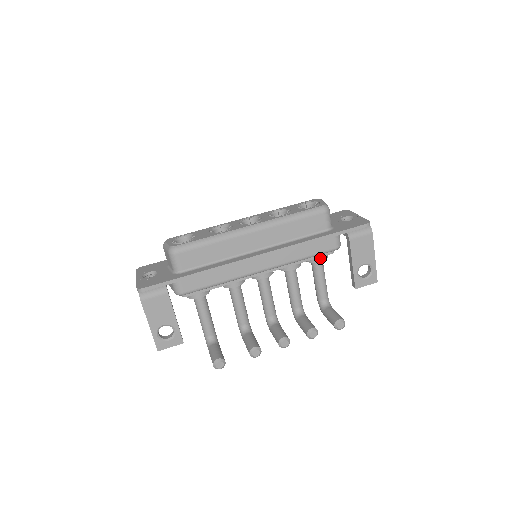
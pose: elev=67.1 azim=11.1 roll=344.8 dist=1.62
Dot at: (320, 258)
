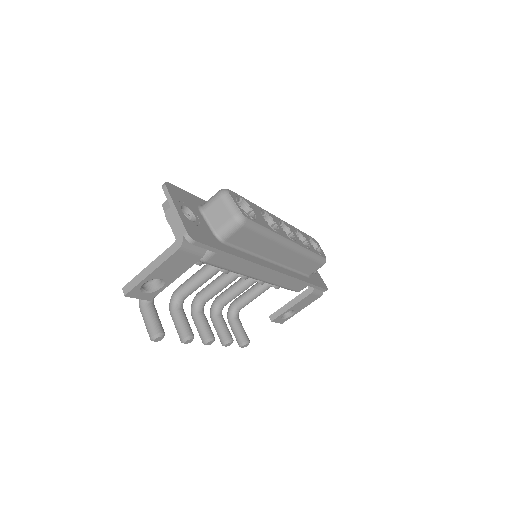
Dot at: occluded
